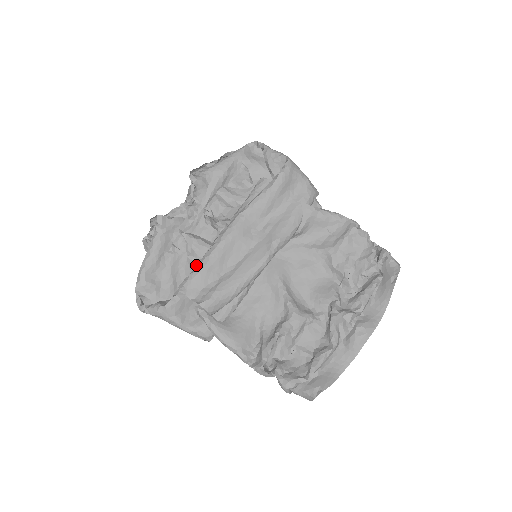
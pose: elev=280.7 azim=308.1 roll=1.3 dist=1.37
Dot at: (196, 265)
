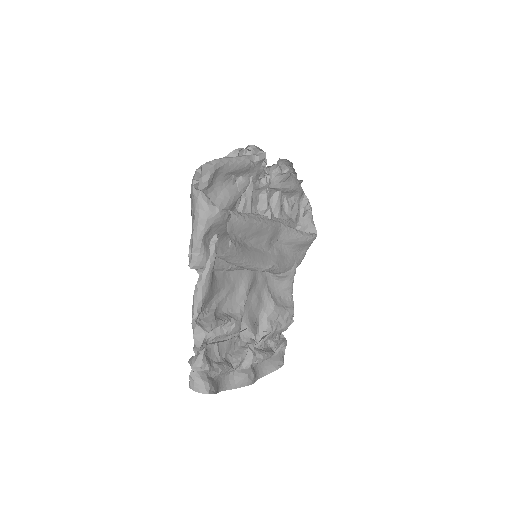
Dot at: (233, 209)
